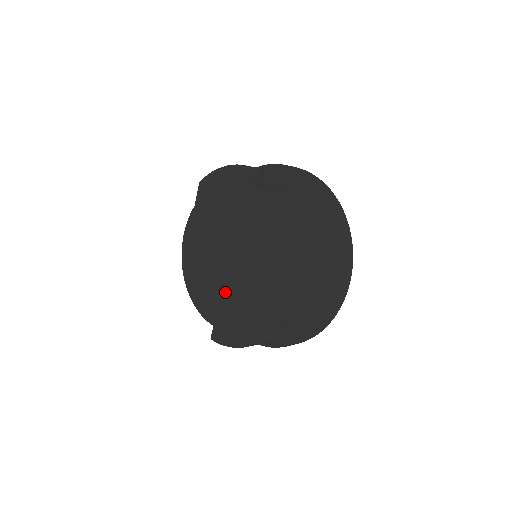
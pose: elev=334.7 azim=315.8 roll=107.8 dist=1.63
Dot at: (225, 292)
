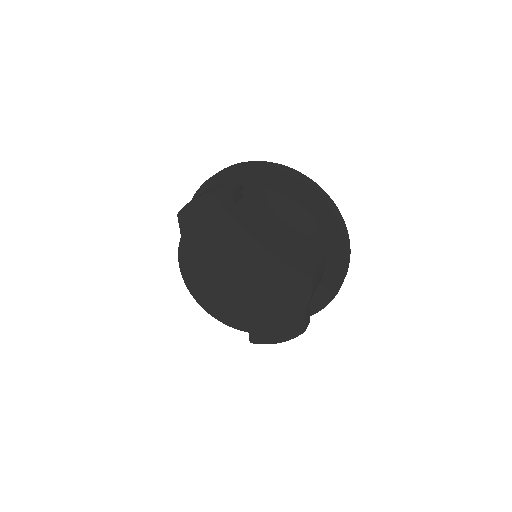
Dot at: (250, 303)
